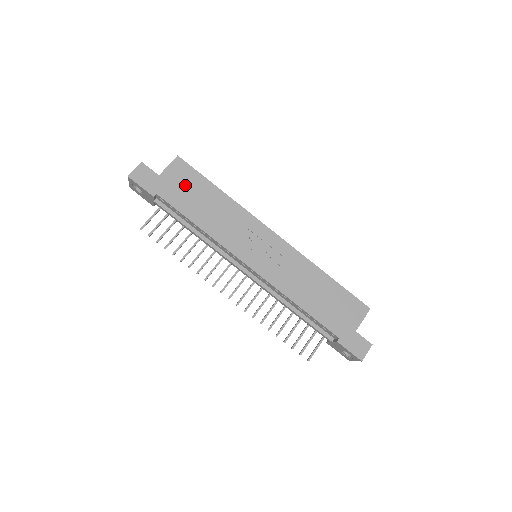
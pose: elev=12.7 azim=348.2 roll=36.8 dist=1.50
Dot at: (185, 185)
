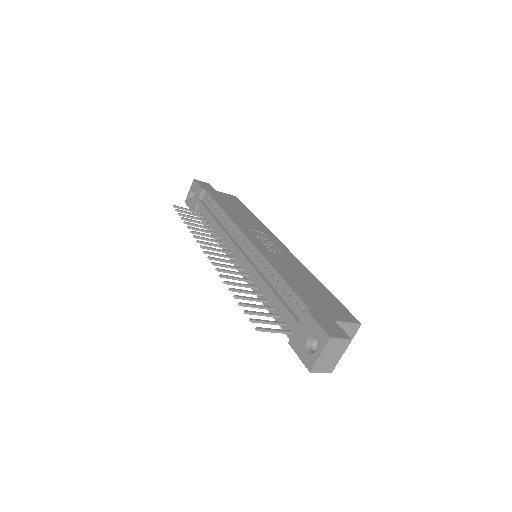
Dot at: (230, 201)
